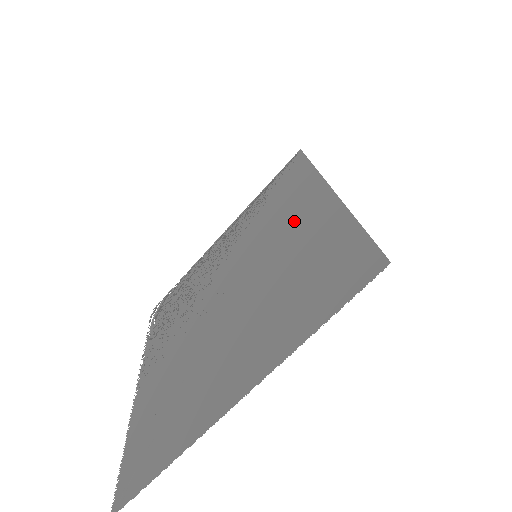
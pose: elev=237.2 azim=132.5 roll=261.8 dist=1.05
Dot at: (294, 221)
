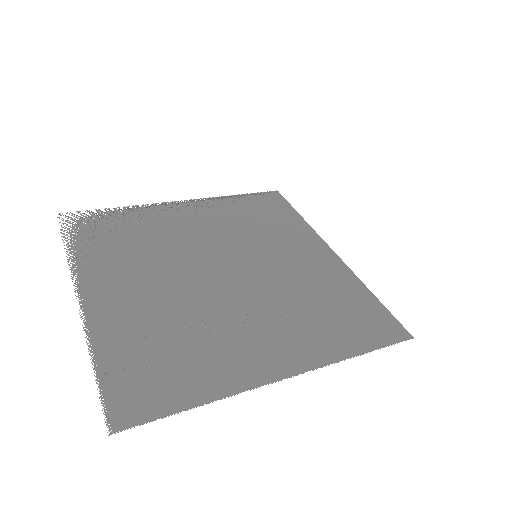
Dot at: (299, 253)
